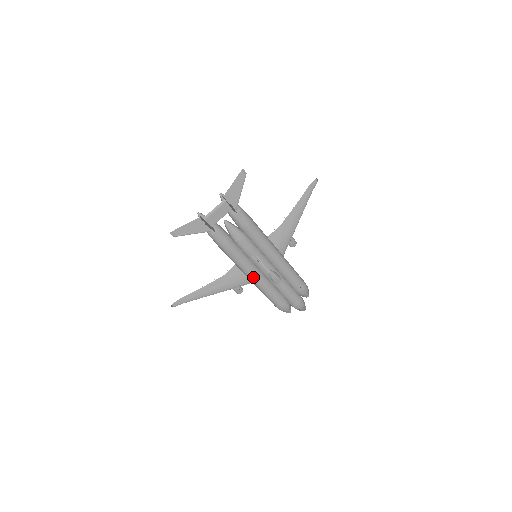
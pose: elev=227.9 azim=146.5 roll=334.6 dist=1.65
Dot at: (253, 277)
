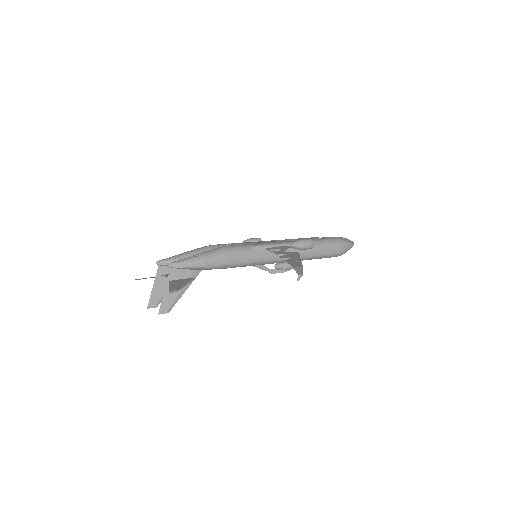
Dot at: occluded
